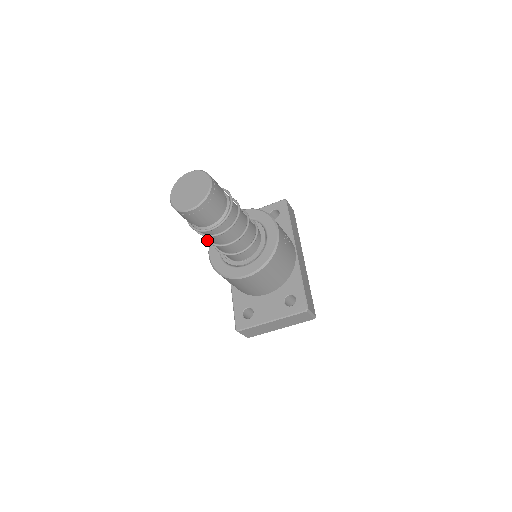
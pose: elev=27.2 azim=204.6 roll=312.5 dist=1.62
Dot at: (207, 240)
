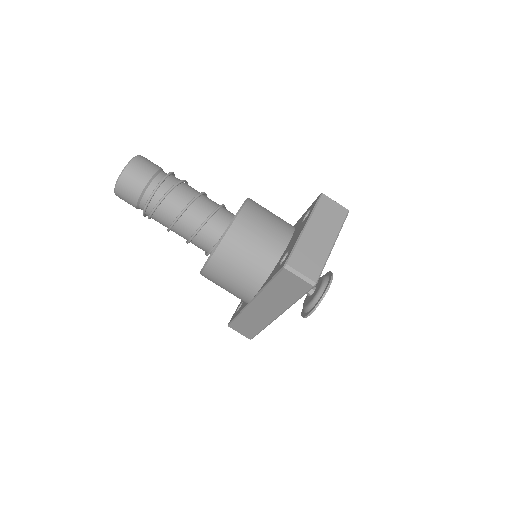
Dot at: (176, 217)
